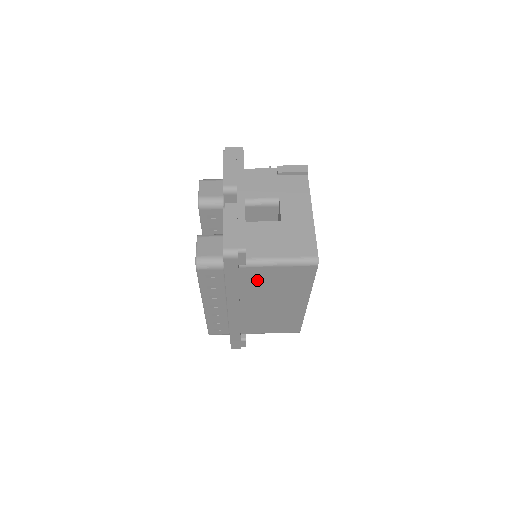
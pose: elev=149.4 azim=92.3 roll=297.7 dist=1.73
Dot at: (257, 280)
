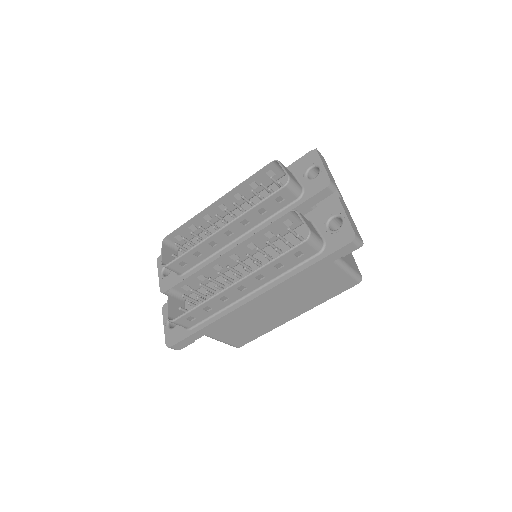
Dot at: (313, 276)
